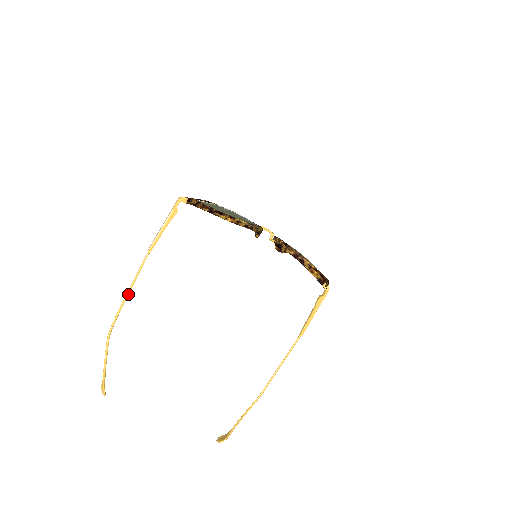
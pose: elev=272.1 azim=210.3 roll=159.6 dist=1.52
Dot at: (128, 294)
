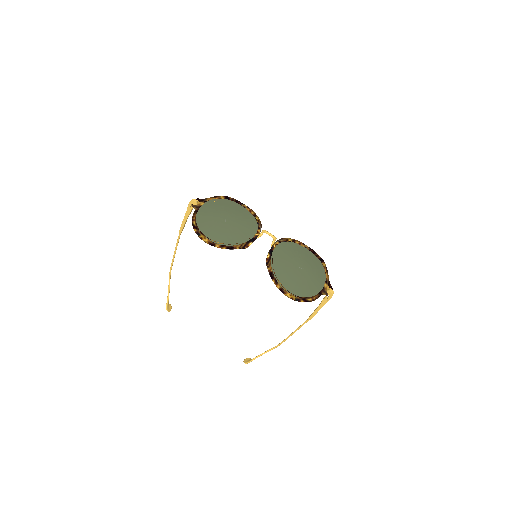
Dot at: (174, 257)
